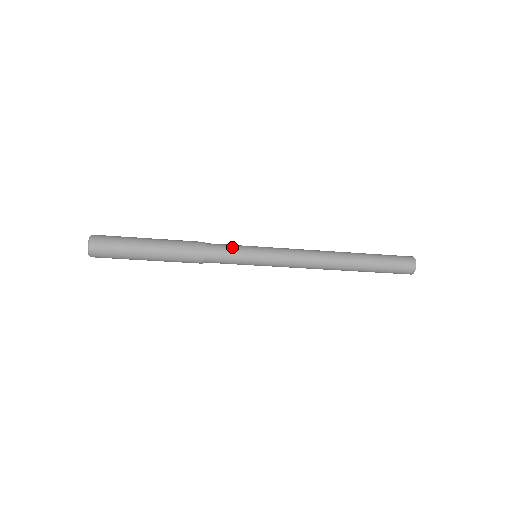
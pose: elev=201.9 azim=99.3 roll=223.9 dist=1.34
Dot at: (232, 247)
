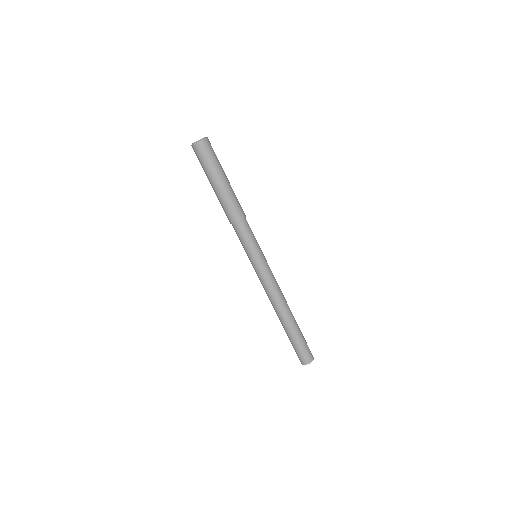
Dot at: occluded
